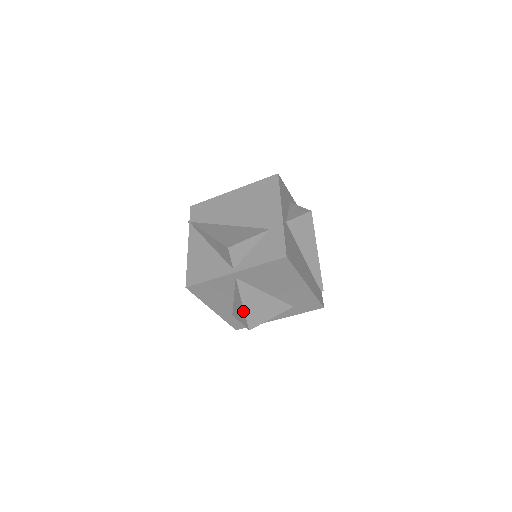
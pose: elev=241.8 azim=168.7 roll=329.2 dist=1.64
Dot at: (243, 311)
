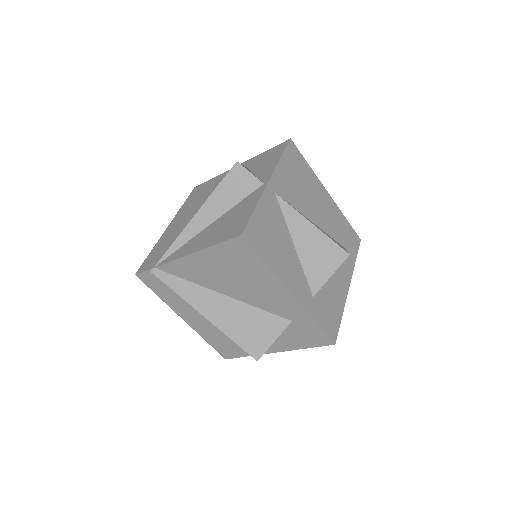
Dot at: (320, 235)
